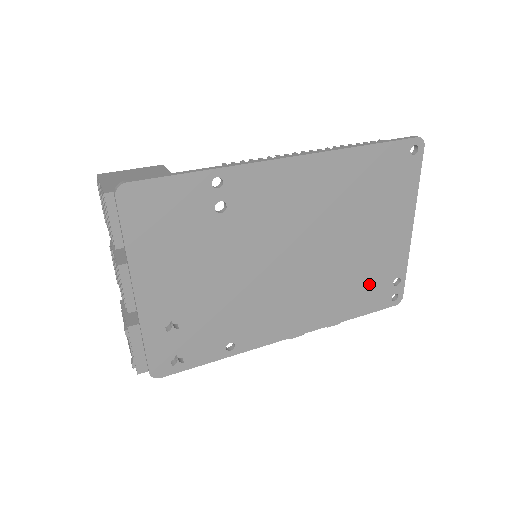
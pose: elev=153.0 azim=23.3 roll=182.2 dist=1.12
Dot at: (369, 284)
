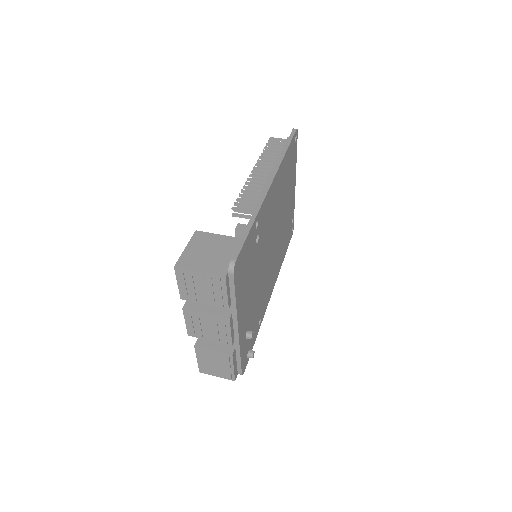
Dot at: (287, 232)
